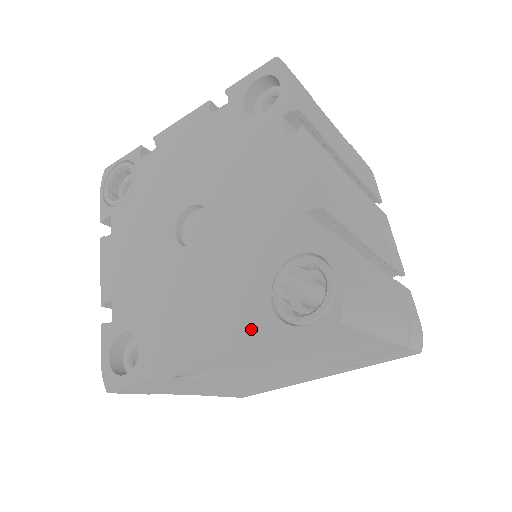
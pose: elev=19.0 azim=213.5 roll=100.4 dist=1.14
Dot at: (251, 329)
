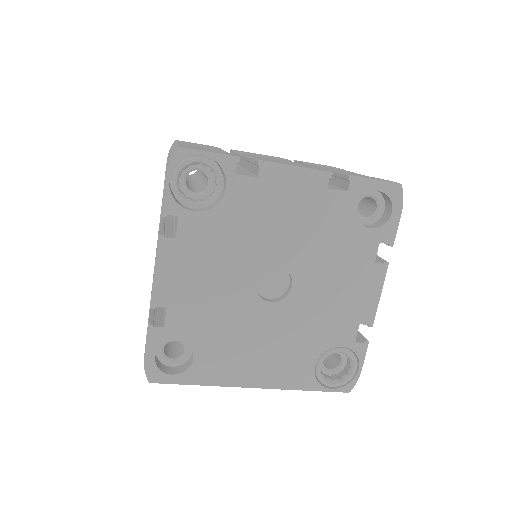
Dot at: (296, 379)
